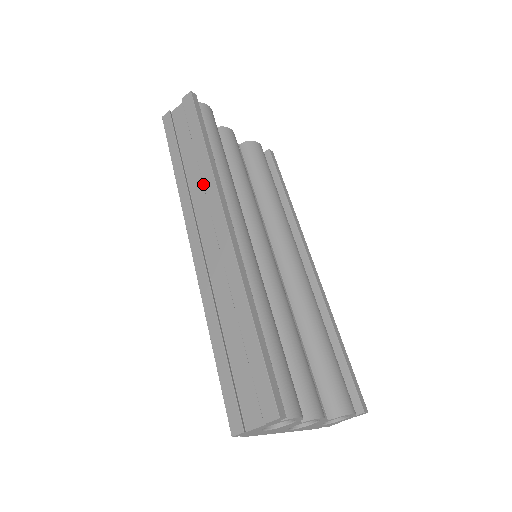
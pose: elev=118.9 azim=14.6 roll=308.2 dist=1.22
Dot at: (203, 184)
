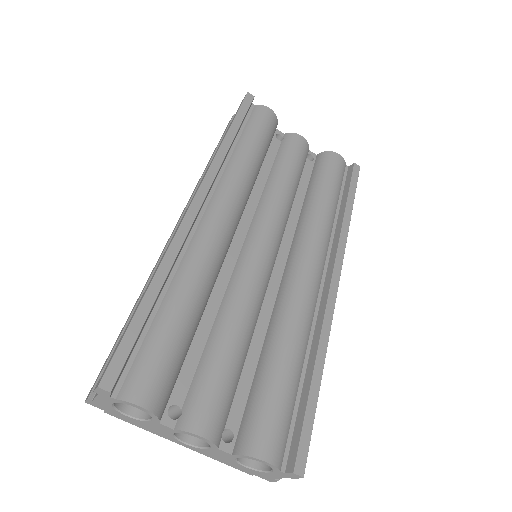
Dot at: occluded
